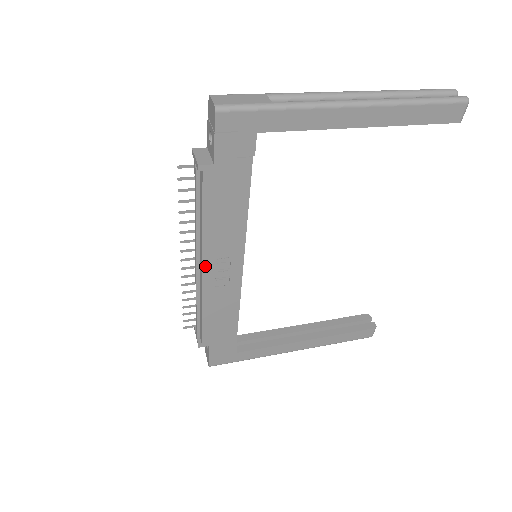
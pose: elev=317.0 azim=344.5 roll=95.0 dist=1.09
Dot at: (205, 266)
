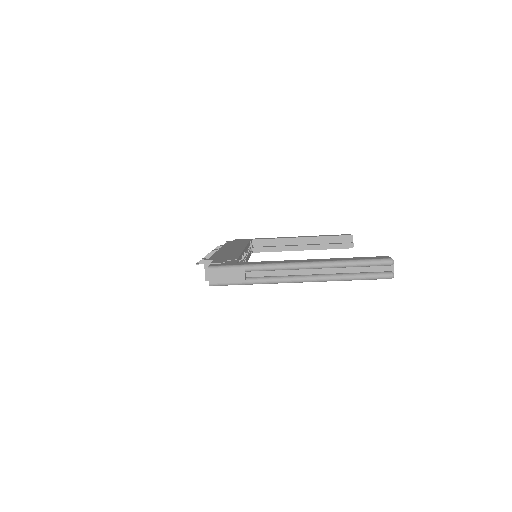
Dot at: occluded
